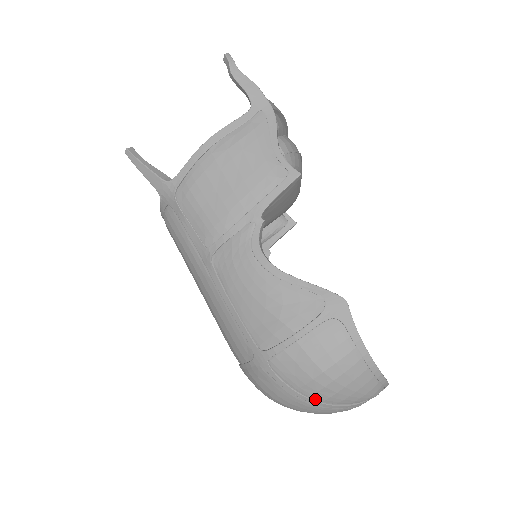
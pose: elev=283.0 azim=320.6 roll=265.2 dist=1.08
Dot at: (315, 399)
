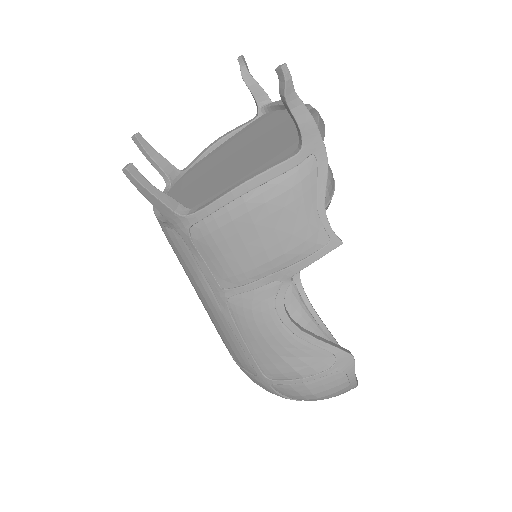
Dot at: occluded
